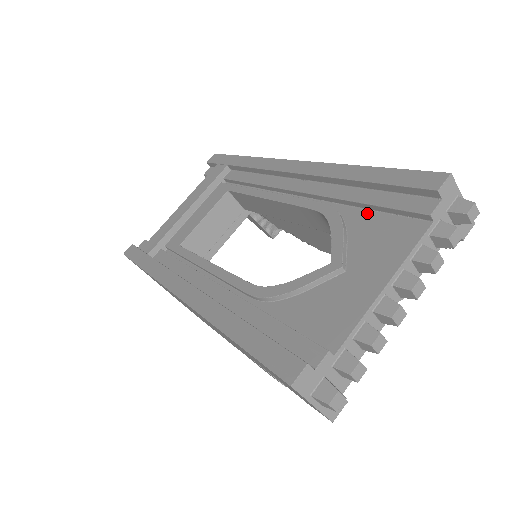
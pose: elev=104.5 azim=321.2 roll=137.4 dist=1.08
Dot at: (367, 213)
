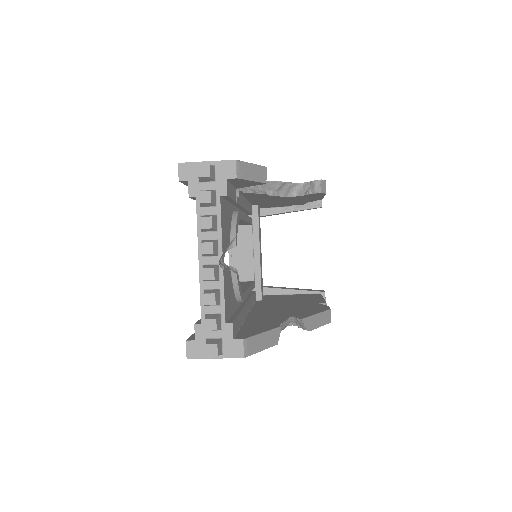
Dot at: occluded
